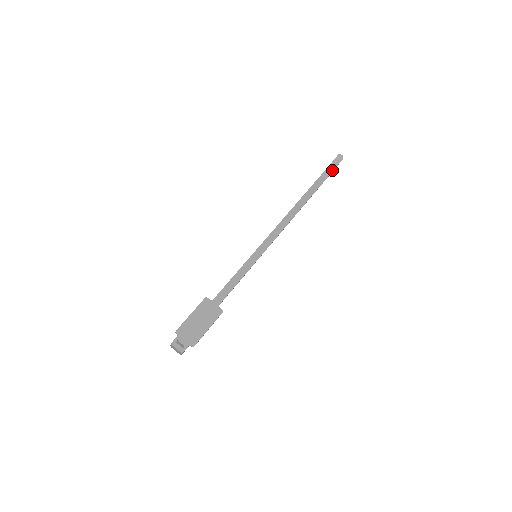
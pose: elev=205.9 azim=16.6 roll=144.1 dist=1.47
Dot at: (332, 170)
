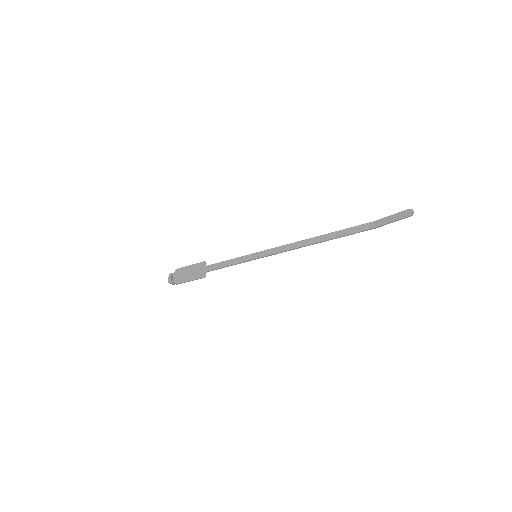
Dot at: (389, 221)
